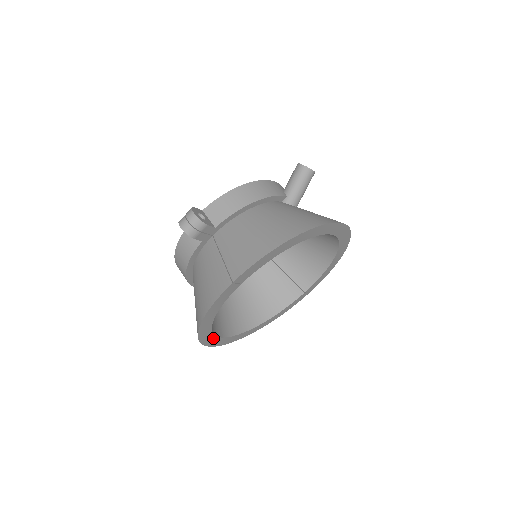
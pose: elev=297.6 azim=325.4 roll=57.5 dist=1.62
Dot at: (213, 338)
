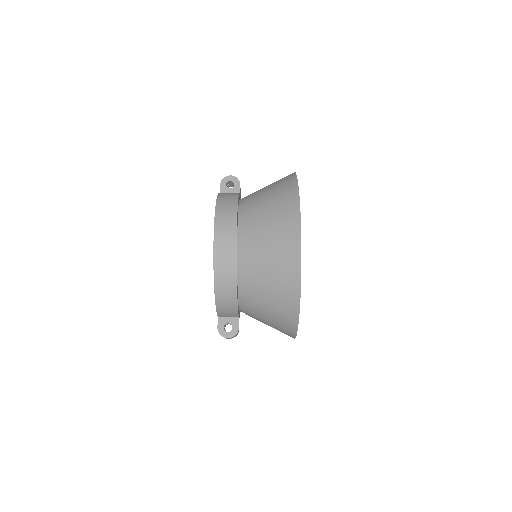
Dot at: occluded
